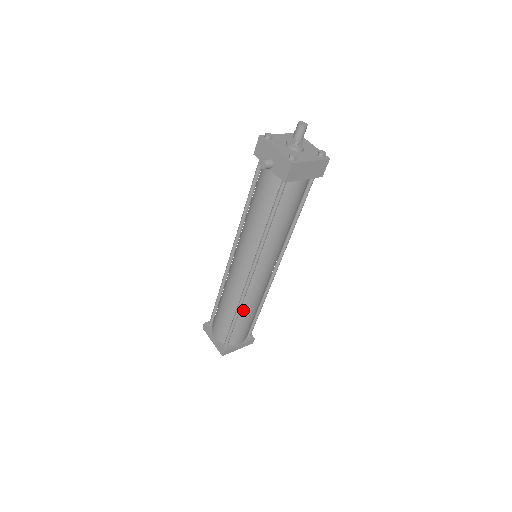
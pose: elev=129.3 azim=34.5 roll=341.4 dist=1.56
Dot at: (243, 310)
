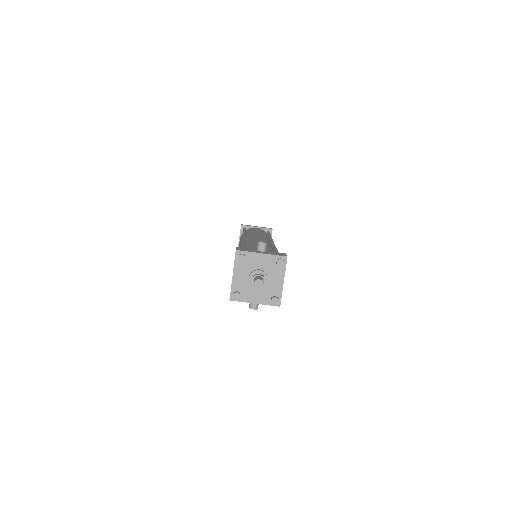
Dot at: occluded
